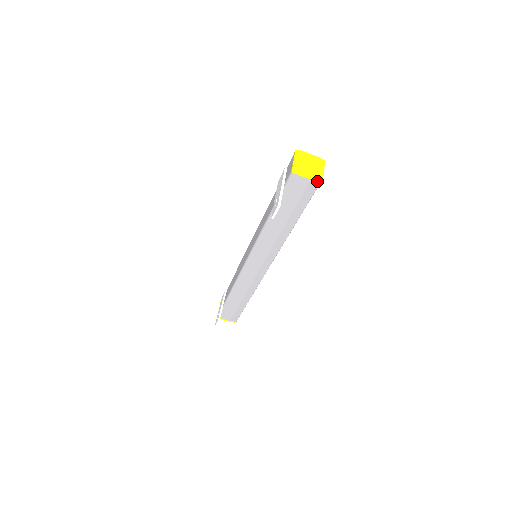
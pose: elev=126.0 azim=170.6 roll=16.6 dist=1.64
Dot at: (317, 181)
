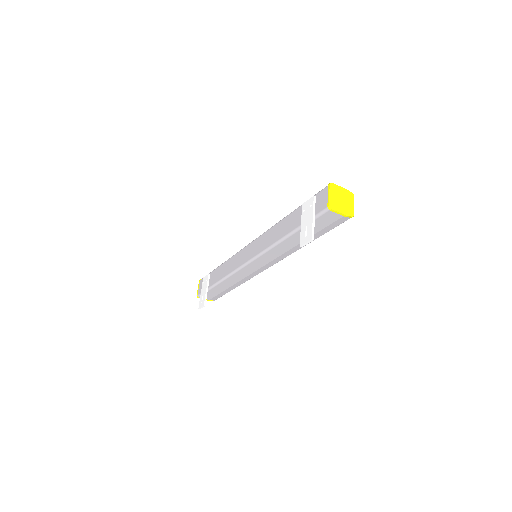
Dot at: (348, 217)
